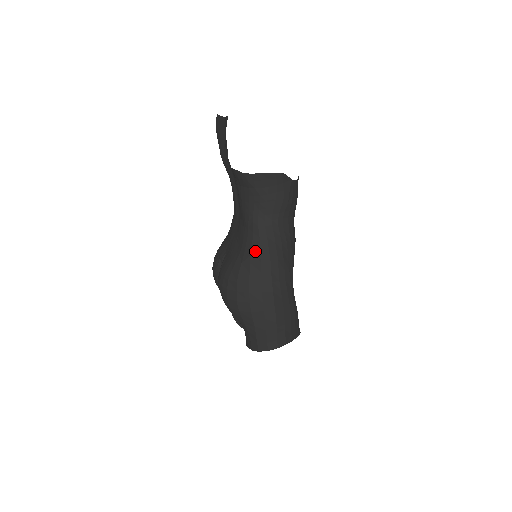
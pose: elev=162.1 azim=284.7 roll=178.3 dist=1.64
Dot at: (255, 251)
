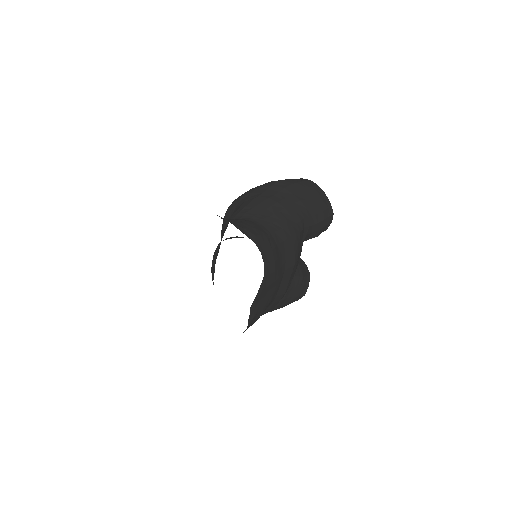
Dot at: occluded
